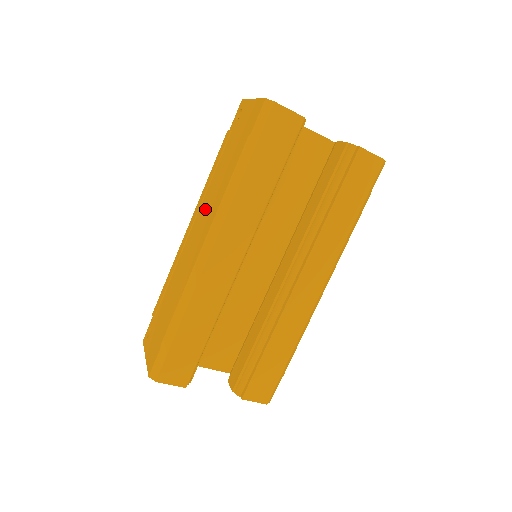
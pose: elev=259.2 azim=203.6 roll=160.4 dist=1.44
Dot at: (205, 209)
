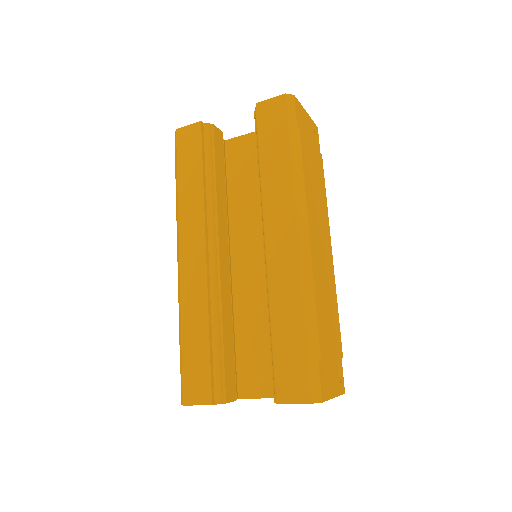
Dot at: occluded
